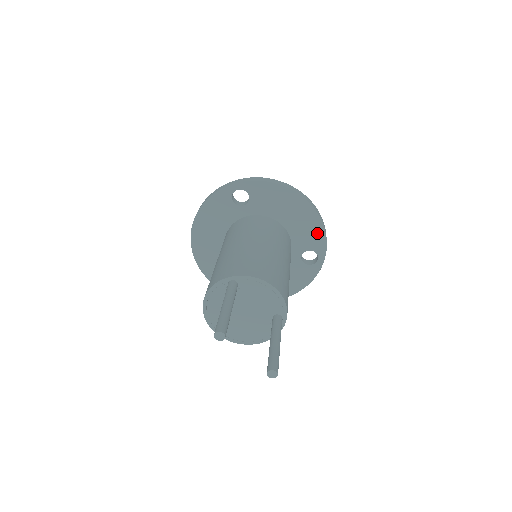
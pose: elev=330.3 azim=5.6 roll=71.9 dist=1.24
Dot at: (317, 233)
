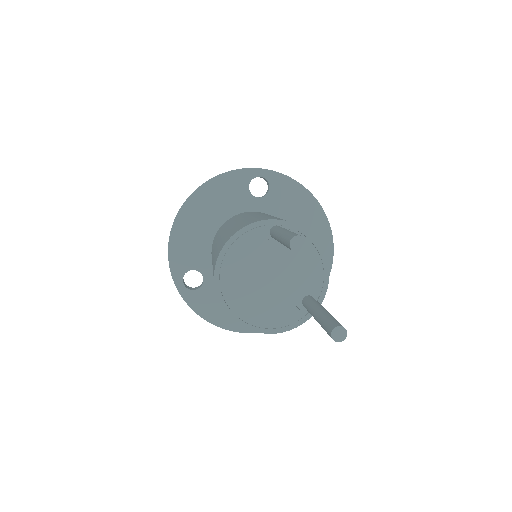
Dot at: occluded
